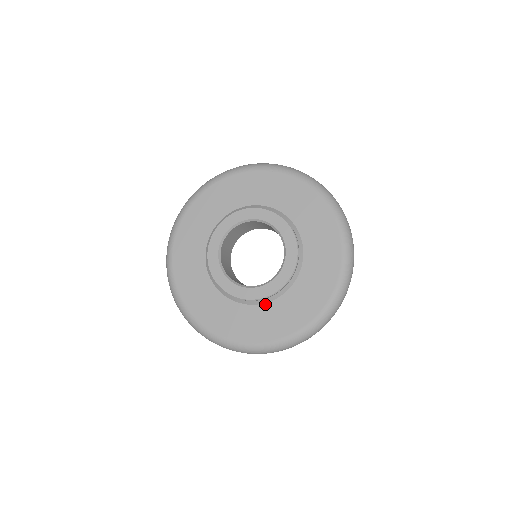
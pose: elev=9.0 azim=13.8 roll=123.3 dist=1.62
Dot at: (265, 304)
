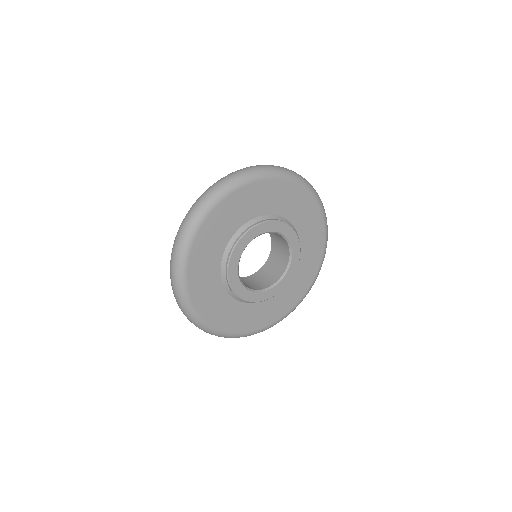
Dot at: (246, 303)
